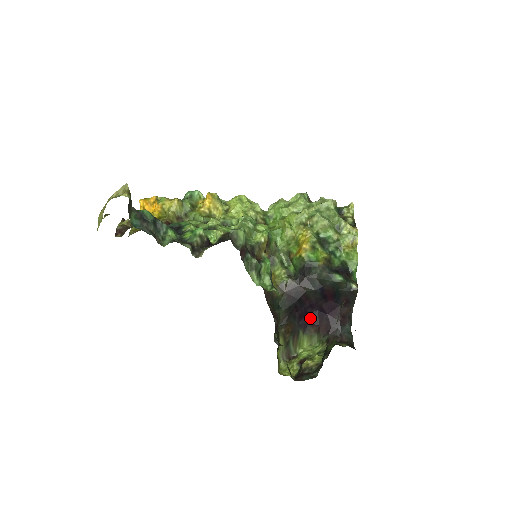
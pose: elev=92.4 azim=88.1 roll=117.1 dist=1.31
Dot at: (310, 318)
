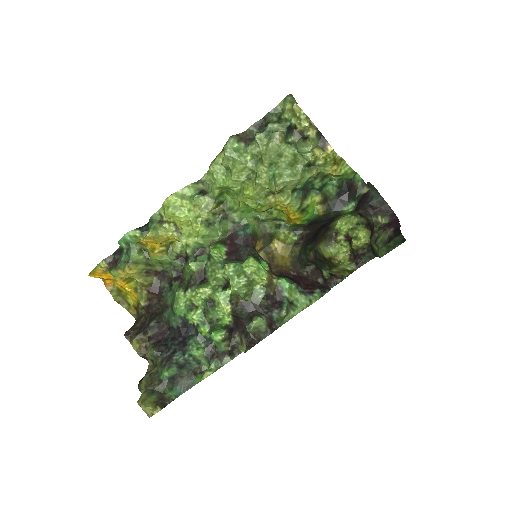
Dot at: occluded
